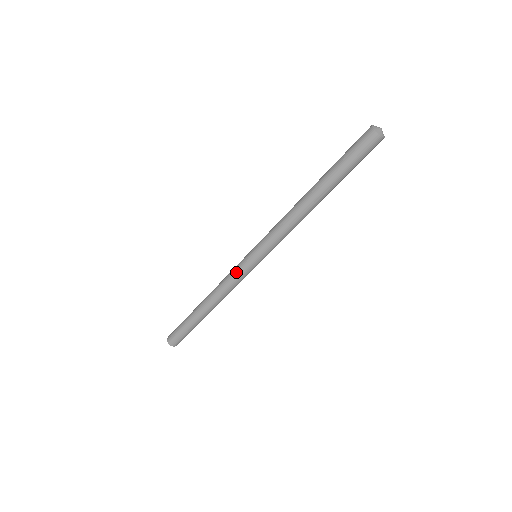
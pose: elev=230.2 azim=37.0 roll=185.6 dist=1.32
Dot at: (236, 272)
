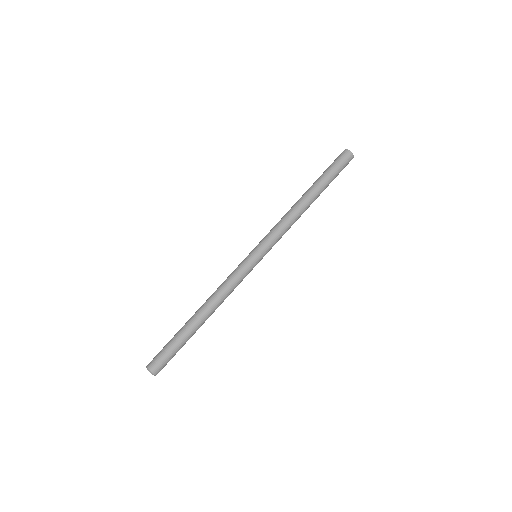
Dot at: (237, 269)
